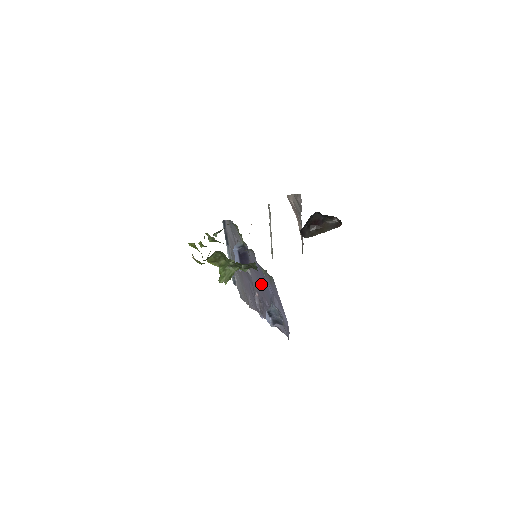
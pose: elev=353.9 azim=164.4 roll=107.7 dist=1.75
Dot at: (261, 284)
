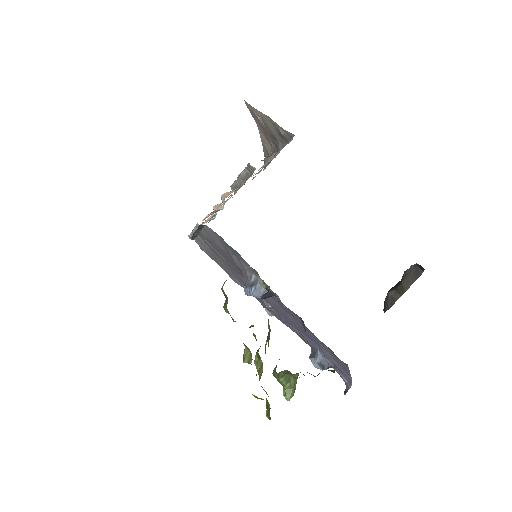
Dot at: (294, 322)
